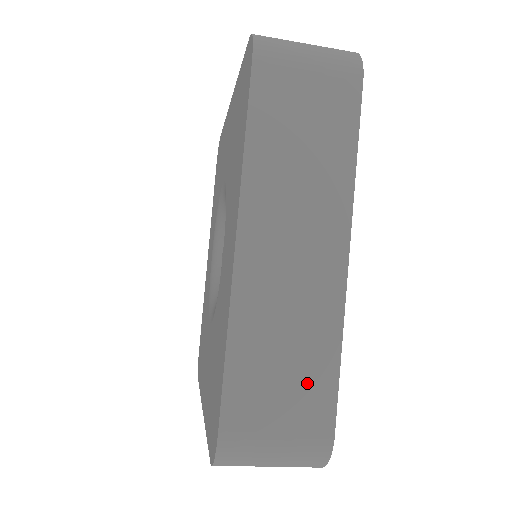
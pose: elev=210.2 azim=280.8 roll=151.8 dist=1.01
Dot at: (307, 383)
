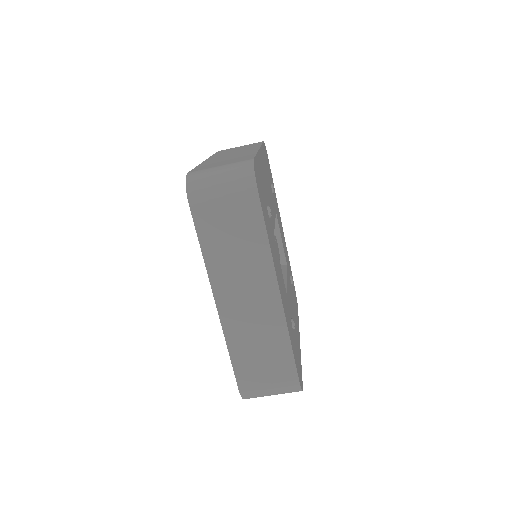
Dot at: (238, 159)
